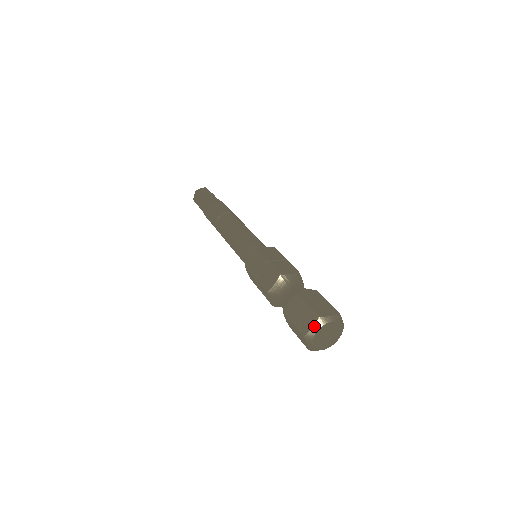
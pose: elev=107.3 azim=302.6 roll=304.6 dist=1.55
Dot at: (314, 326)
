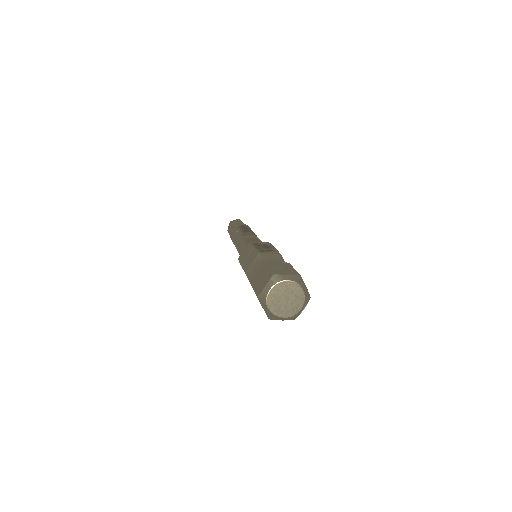
Dot at: (262, 307)
